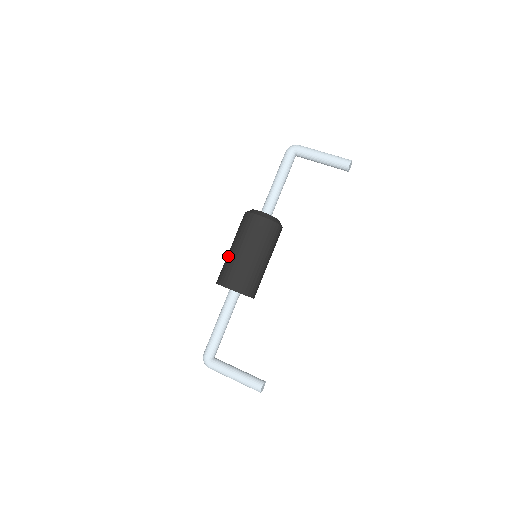
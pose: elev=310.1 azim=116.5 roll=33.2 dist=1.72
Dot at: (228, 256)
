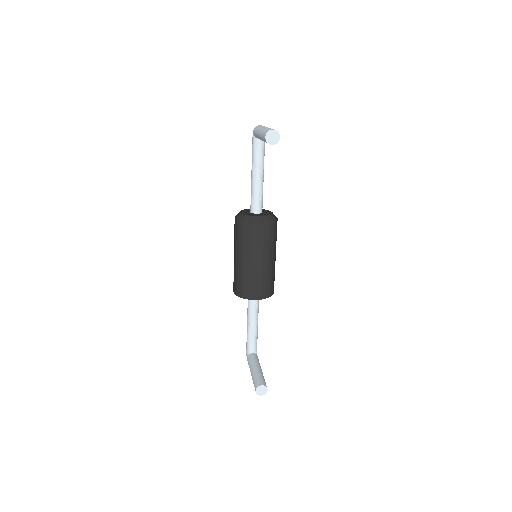
Dot at: occluded
